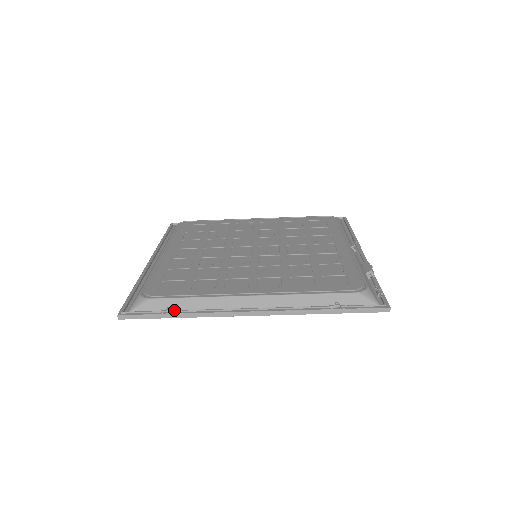
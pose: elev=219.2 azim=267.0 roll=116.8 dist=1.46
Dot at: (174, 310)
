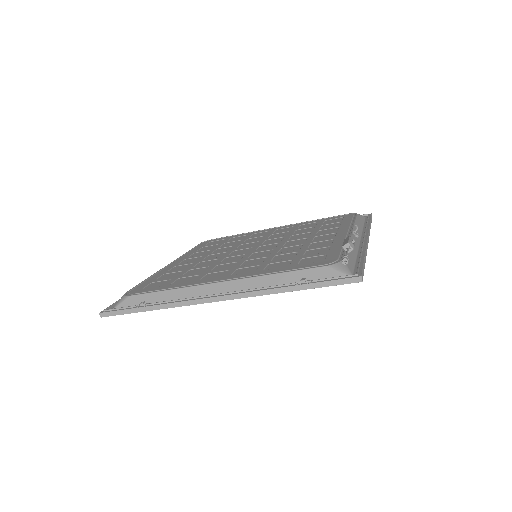
Dot at: (147, 303)
